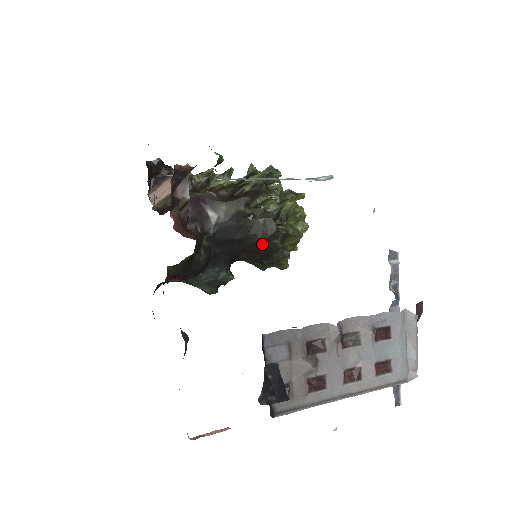
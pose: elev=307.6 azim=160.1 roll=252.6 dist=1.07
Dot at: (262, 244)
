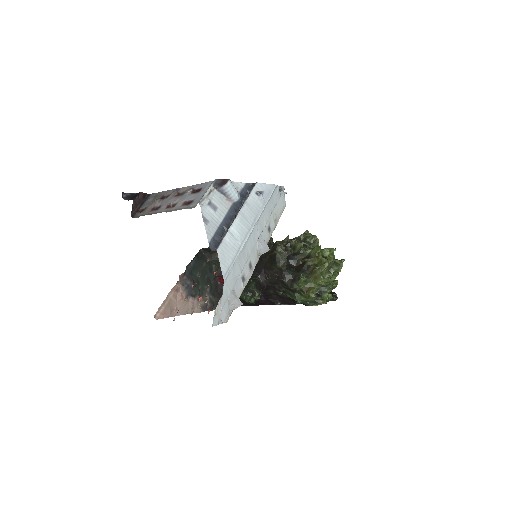
Dot at: (270, 257)
